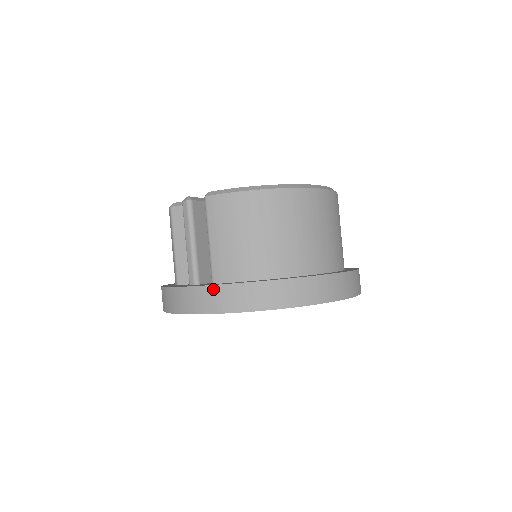
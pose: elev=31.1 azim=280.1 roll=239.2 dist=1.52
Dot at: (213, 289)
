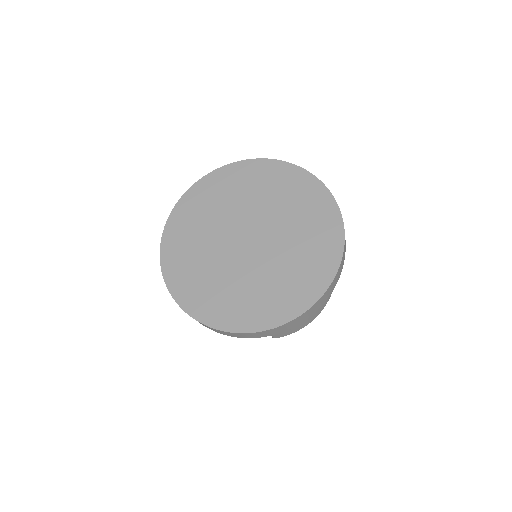
Dot at: occluded
